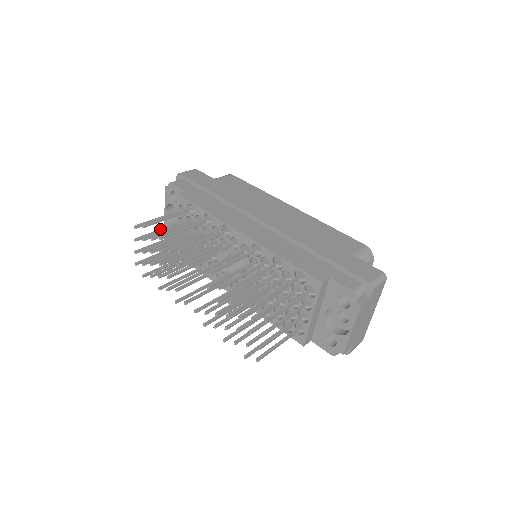
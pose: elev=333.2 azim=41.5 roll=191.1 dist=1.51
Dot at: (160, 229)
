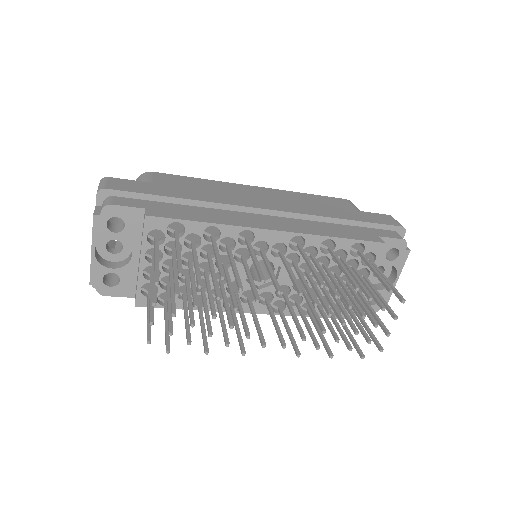
Dot at: (153, 275)
